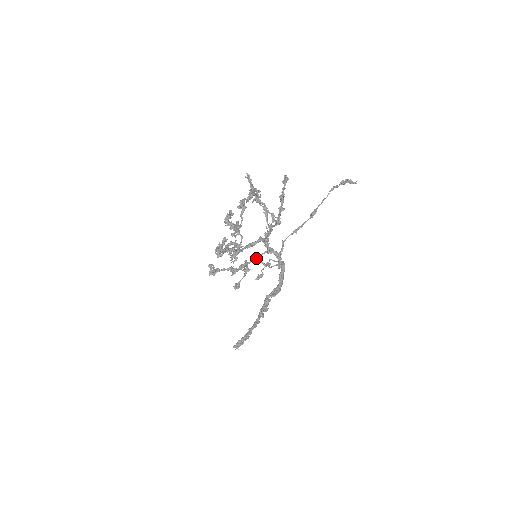
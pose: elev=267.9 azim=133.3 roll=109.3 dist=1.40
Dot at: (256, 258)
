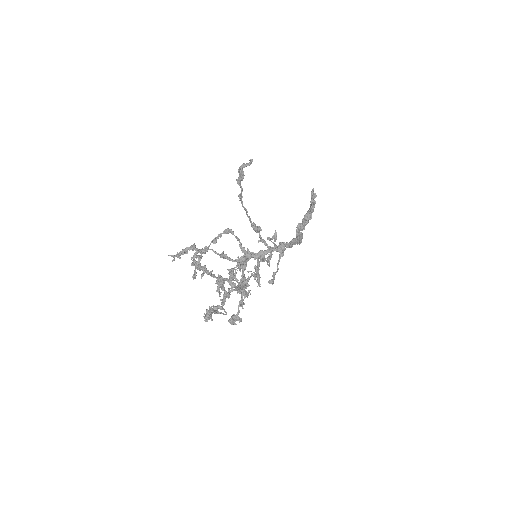
Dot at: (258, 259)
